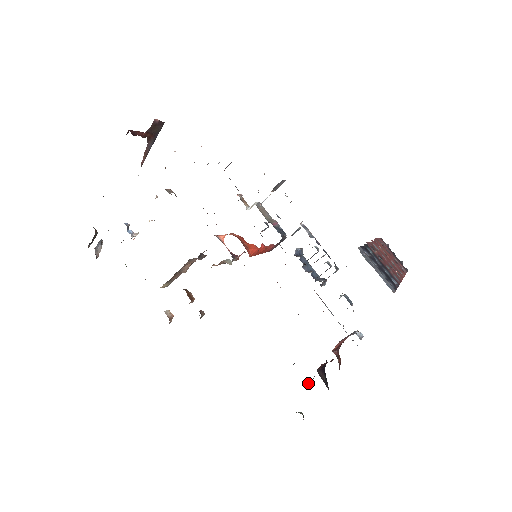
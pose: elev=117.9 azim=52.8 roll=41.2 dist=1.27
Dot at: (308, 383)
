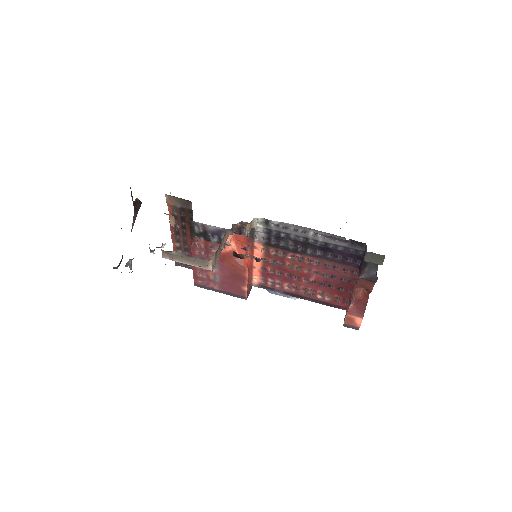
Dot at: (366, 248)
